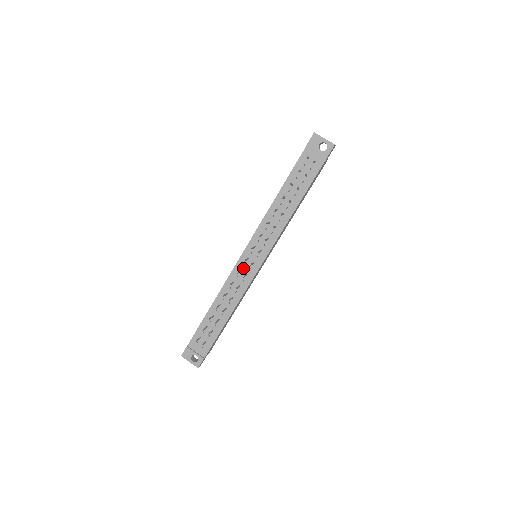
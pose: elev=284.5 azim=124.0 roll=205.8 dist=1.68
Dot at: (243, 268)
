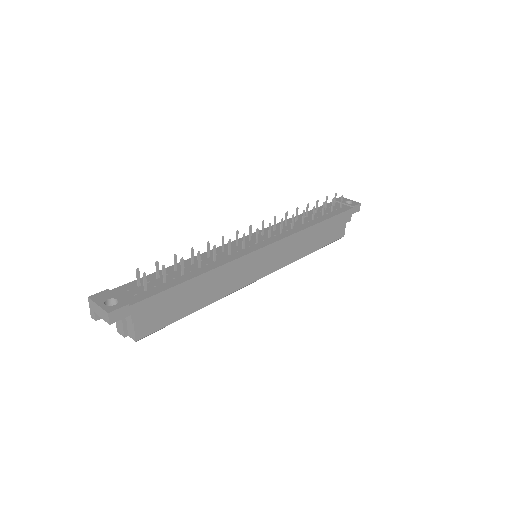
Dot at: (241, 244)
